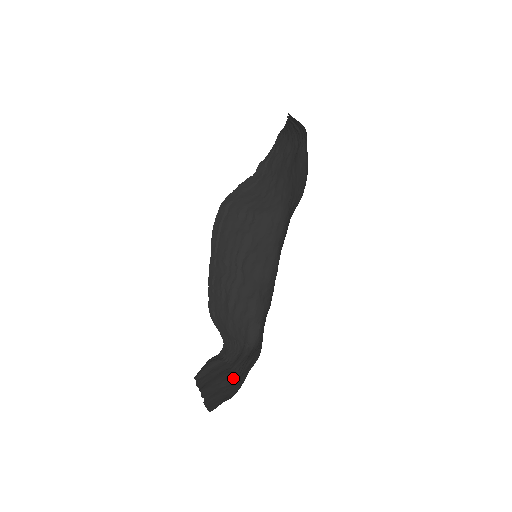
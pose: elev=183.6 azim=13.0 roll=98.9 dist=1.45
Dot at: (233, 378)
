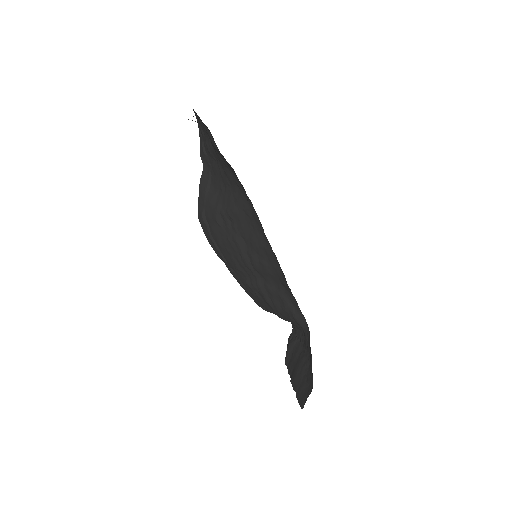
Dot at: (308, 364)
